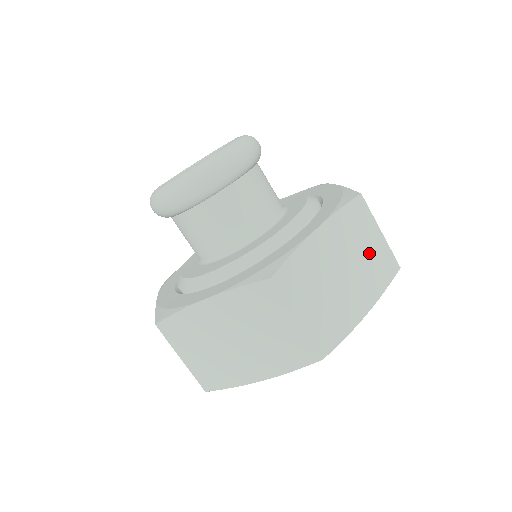
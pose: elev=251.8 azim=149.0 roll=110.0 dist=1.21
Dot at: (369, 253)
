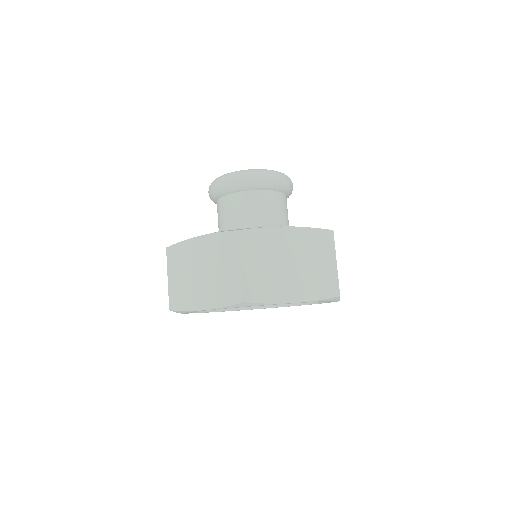
Dot at: (318, 268)
